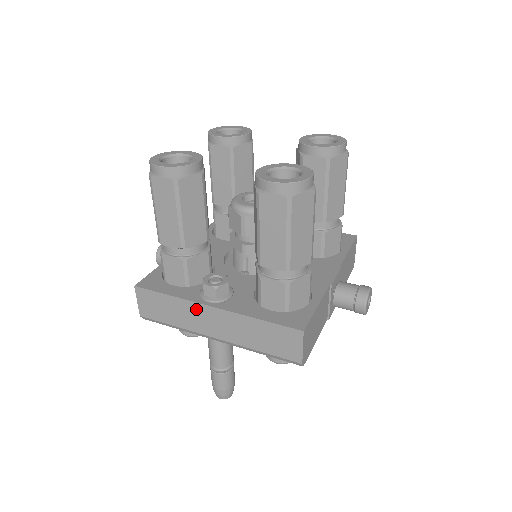
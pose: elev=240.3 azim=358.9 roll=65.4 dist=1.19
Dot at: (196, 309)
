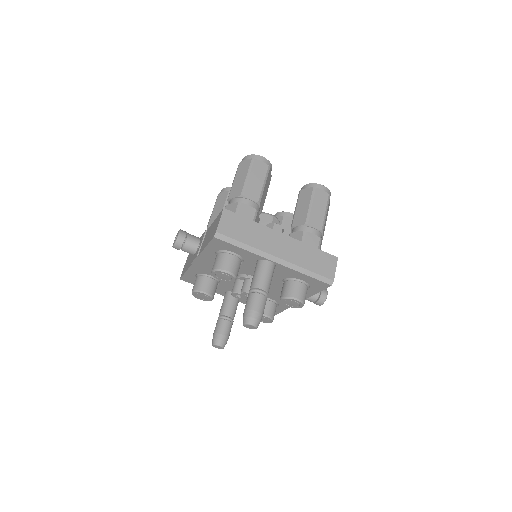
Dot at: (270, 233)
